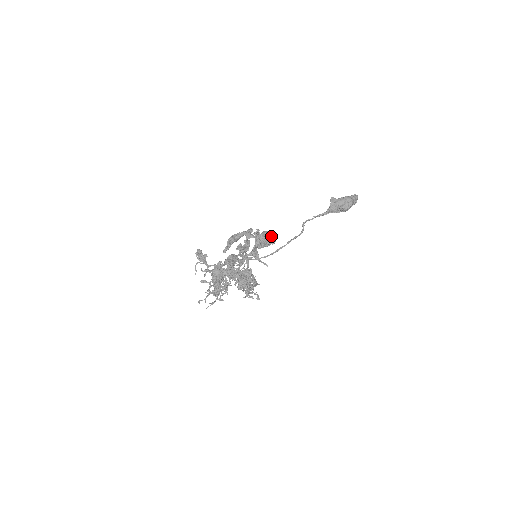
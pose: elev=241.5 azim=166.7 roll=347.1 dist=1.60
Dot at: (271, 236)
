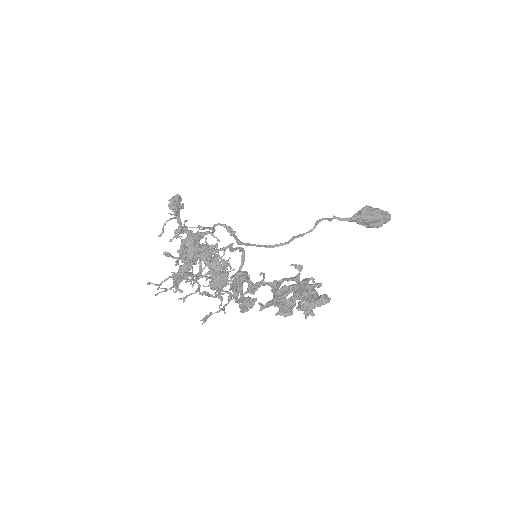
Dot at: (318, 287)
